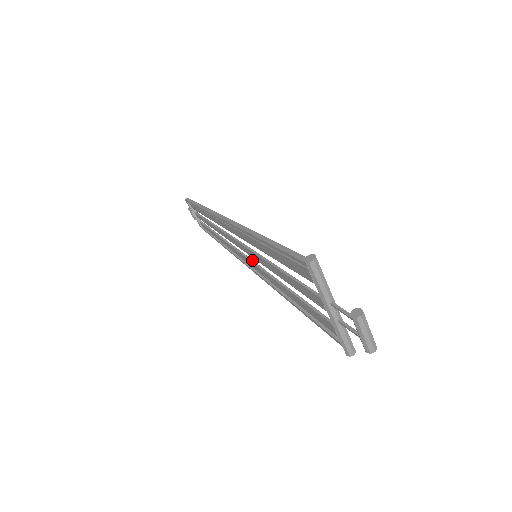
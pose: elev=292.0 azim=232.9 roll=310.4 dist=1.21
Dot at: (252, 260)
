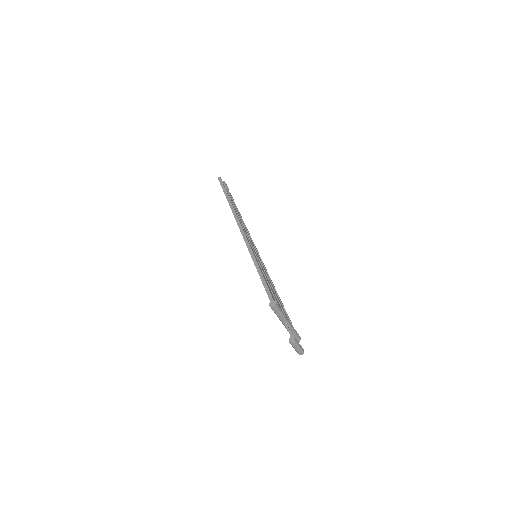
Dot at: (255, 251)
